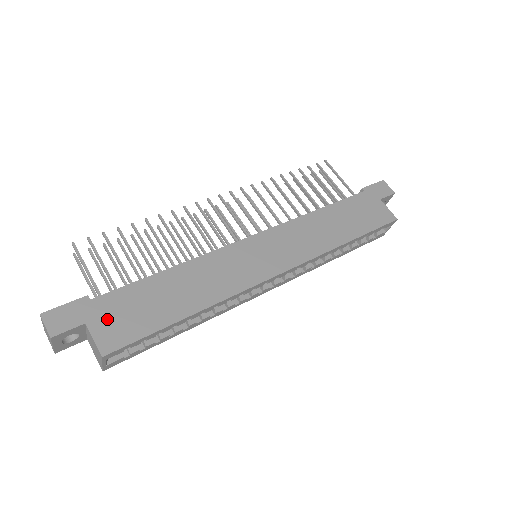
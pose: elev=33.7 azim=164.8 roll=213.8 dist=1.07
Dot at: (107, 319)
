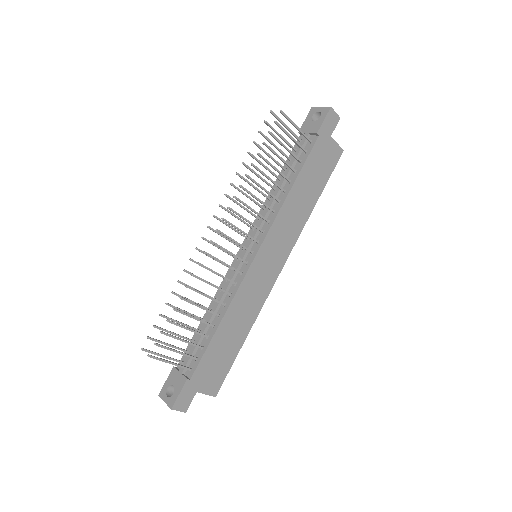
Dot at: (206, 380)
